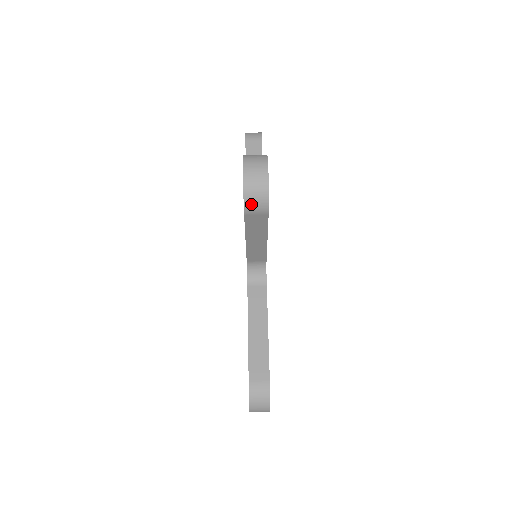
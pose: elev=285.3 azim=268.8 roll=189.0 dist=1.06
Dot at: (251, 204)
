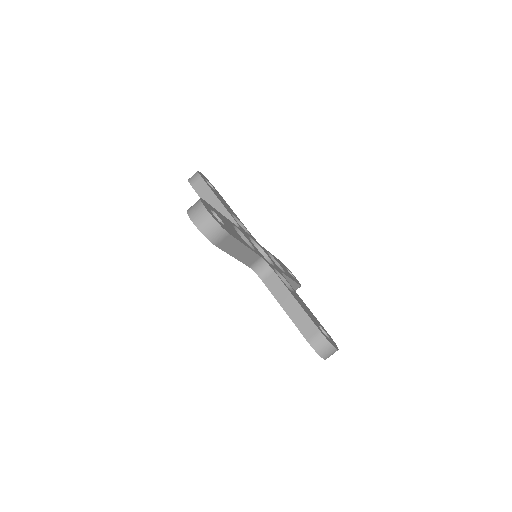
Dot at: (213, 237)
